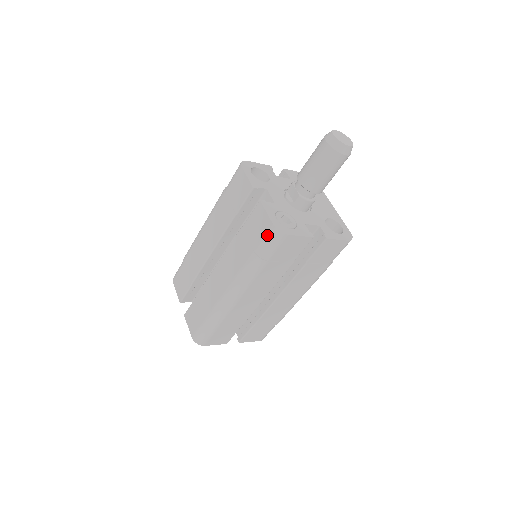
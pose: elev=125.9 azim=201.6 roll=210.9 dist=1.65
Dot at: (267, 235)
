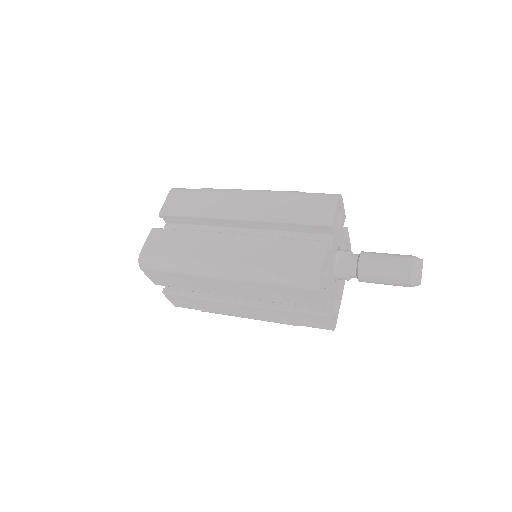
Dot at: (306, 272)
